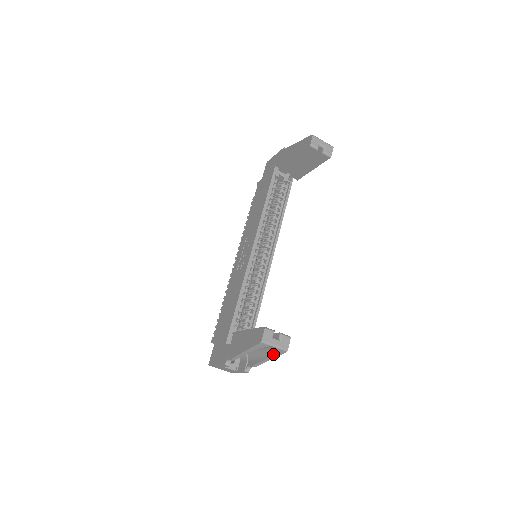
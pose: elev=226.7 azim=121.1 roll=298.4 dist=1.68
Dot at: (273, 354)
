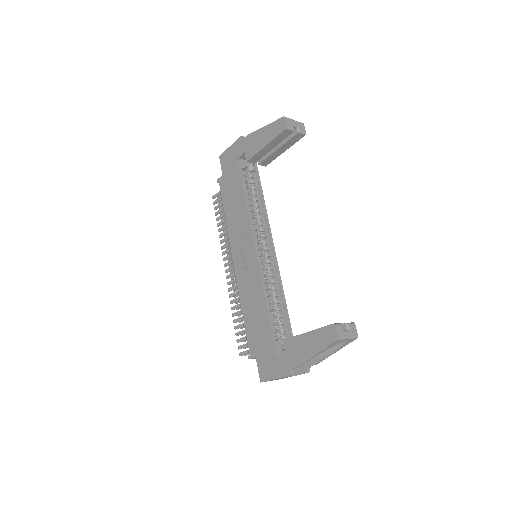
Dot at: (342, 346)
